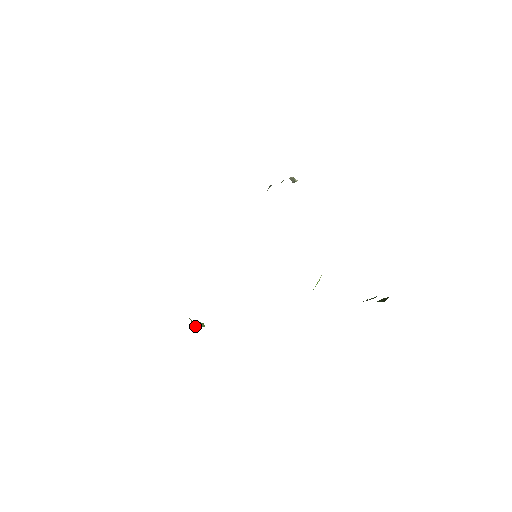
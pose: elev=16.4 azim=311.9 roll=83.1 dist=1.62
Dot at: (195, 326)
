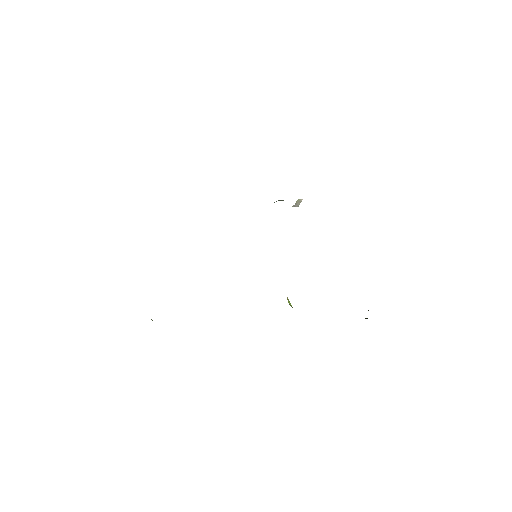
Dot at: occluded
